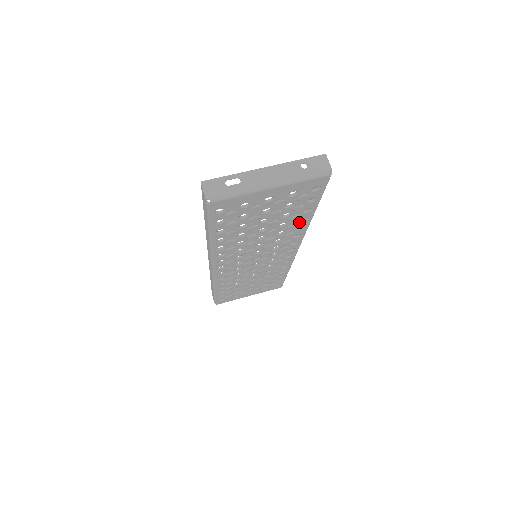
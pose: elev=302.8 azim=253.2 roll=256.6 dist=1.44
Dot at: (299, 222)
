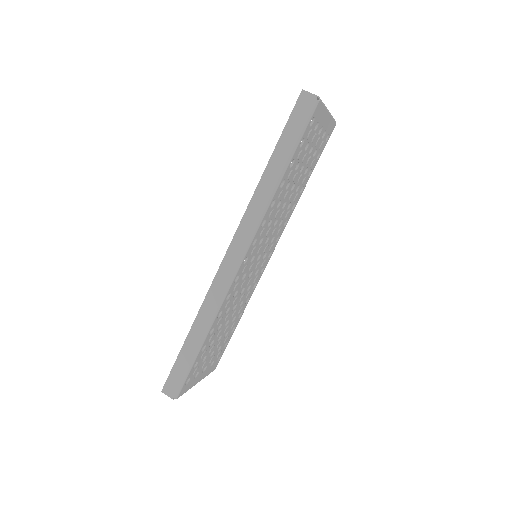
Dot at: (299, 193)
